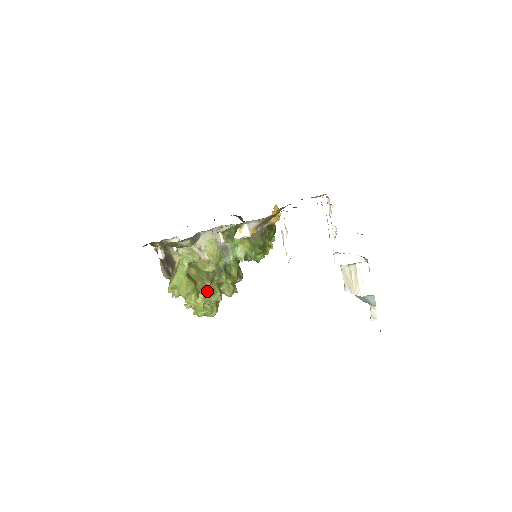
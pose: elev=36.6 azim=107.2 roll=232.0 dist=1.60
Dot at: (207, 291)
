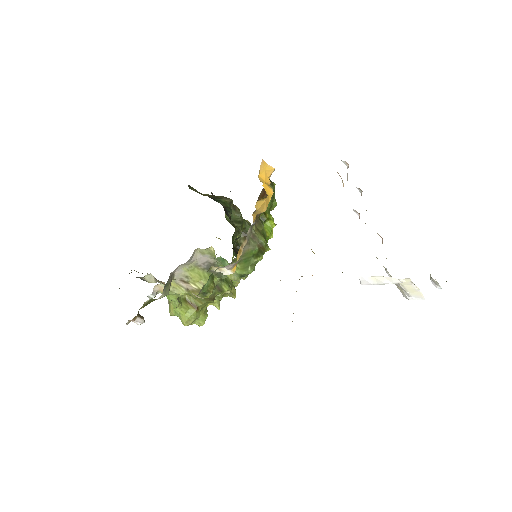
Dot at: (215, 298)
